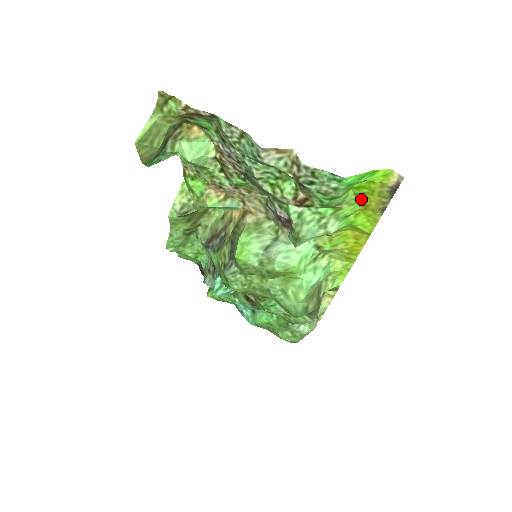
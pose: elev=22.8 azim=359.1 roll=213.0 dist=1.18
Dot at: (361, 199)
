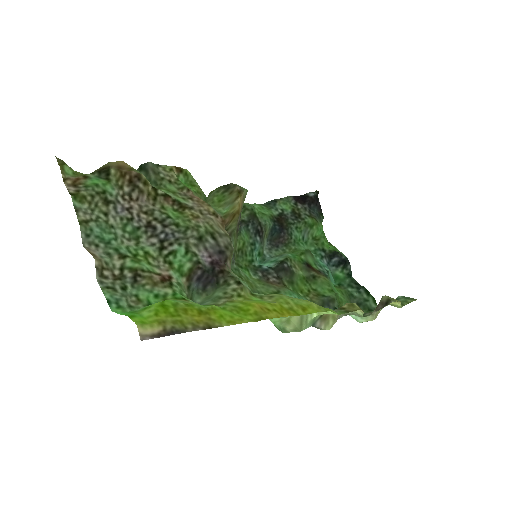
Dot at: (188, 308)
